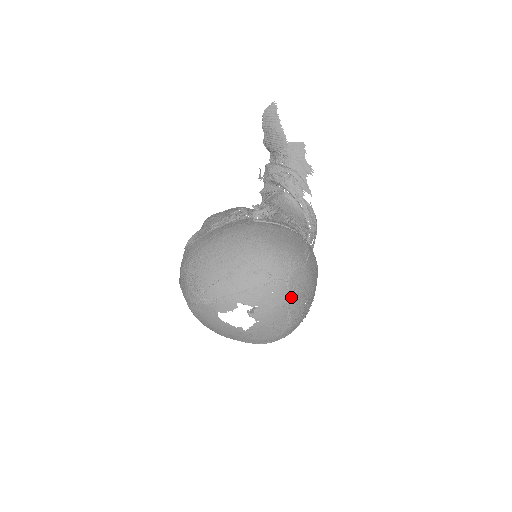
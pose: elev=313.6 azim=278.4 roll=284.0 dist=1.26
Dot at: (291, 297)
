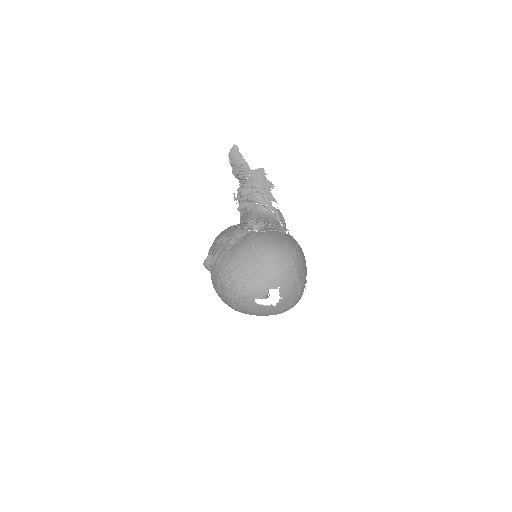
Dot at: (298, 275)
